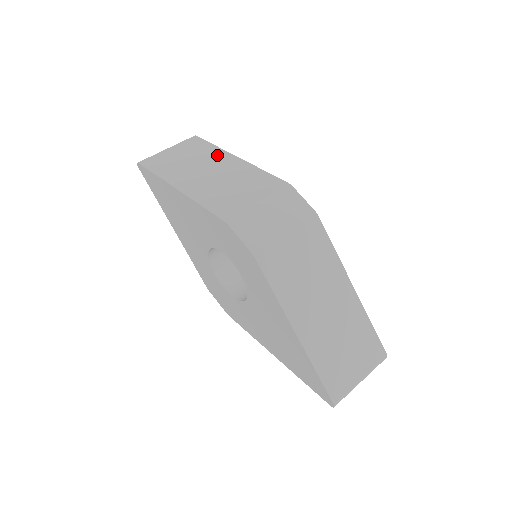
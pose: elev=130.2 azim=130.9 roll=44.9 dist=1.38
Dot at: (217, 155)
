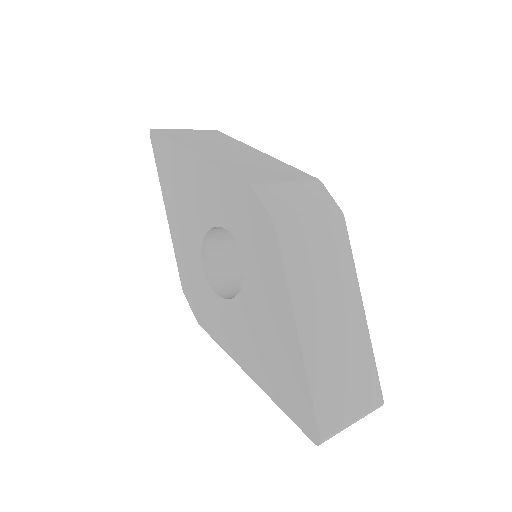
Dot at: (240, 145)
